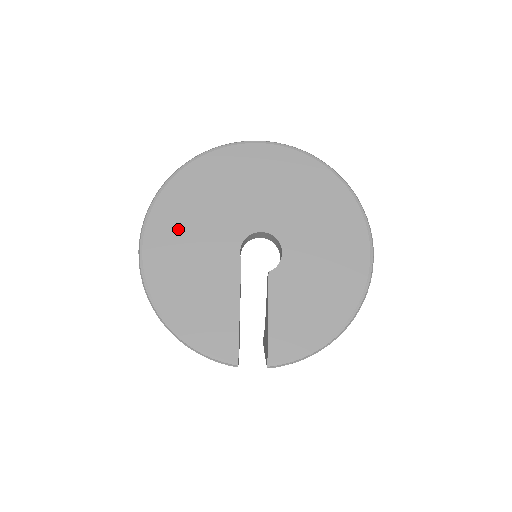
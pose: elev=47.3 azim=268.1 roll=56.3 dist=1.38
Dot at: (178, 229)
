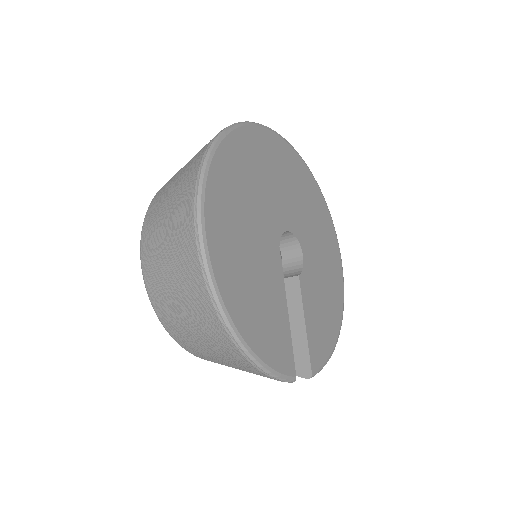
Dot at: (233, 215)
